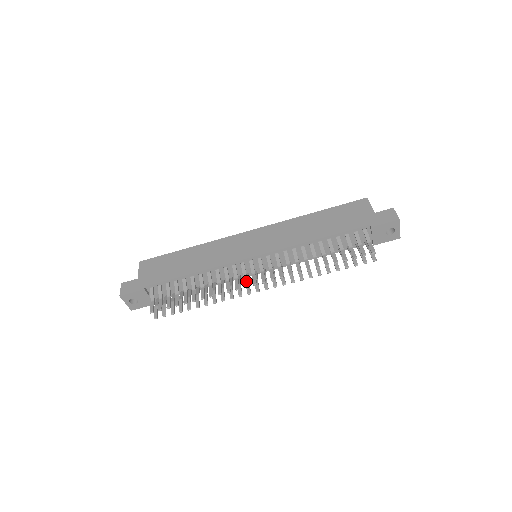
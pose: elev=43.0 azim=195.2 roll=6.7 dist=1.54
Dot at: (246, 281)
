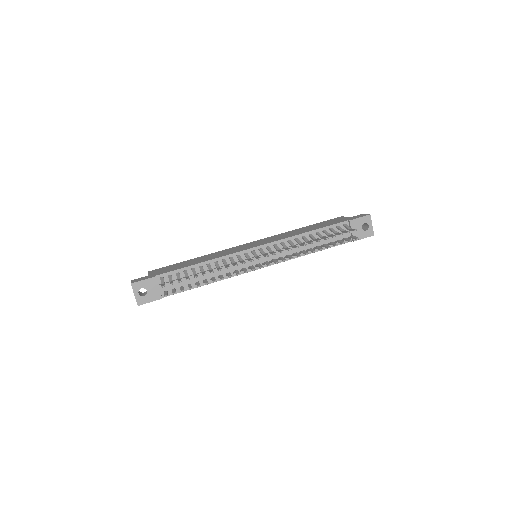
Dot at: (251, 259)
